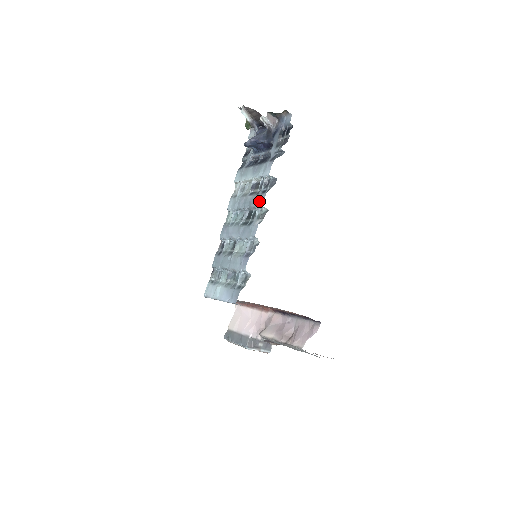
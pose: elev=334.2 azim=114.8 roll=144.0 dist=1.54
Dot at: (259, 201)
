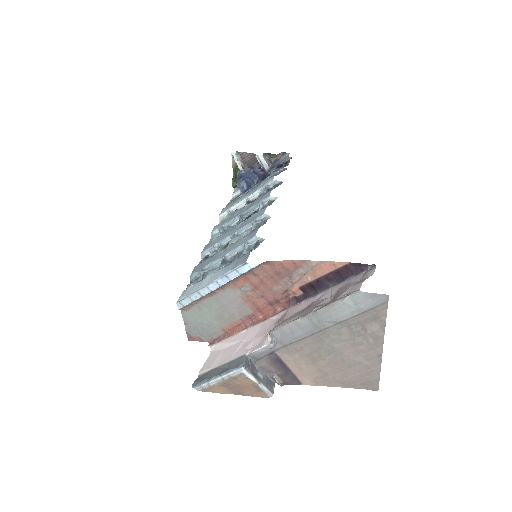
Dot at: (263, 197)
